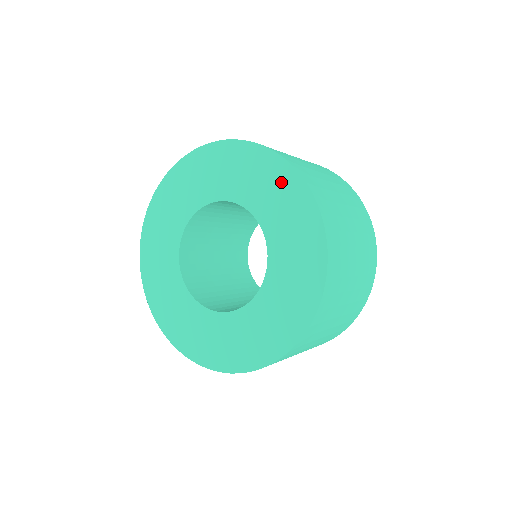
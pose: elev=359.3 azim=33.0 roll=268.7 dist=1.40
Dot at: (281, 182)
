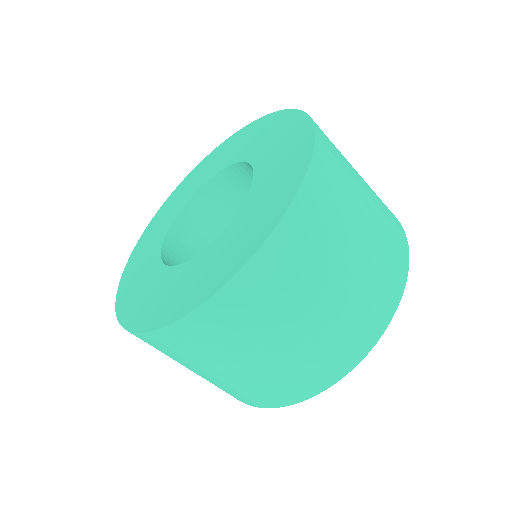
Dot at: (247, 134)
